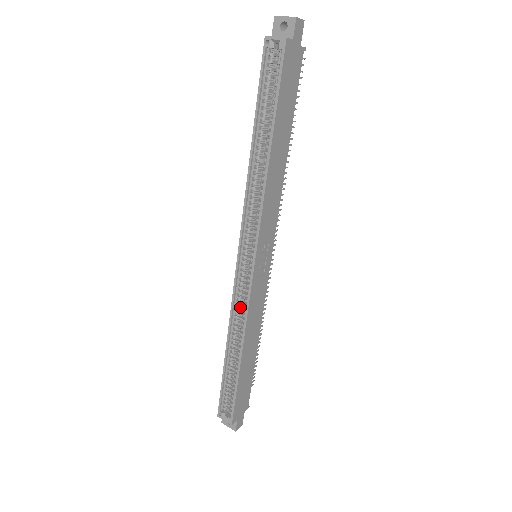
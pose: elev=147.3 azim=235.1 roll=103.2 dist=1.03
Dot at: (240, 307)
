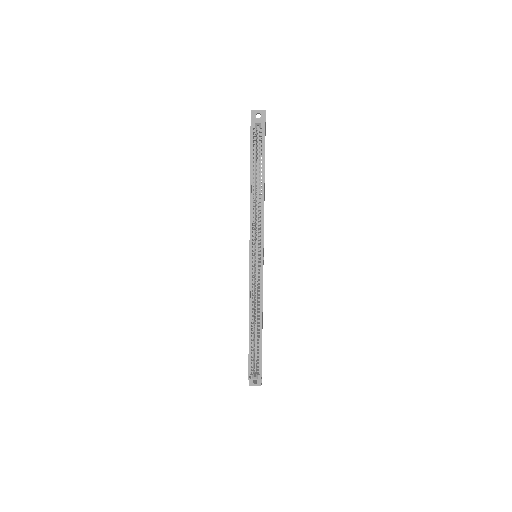
Dot at: (254, 292)
